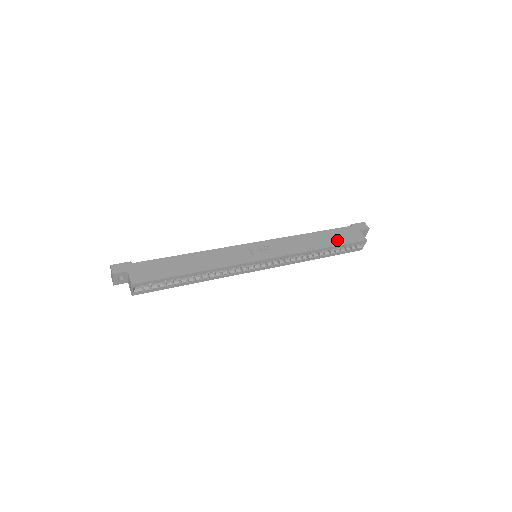
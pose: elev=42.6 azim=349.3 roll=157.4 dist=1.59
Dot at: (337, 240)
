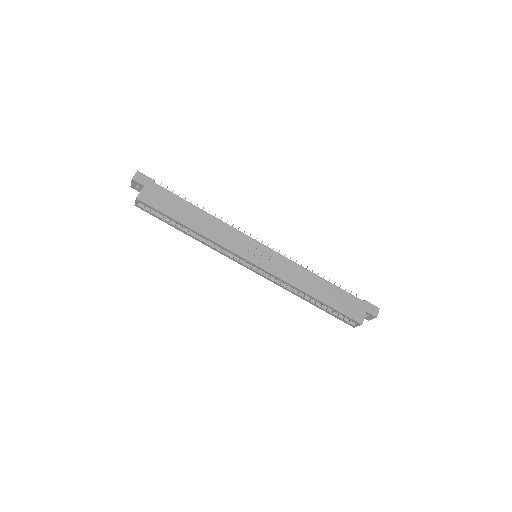
Dot at: (335, 302)
